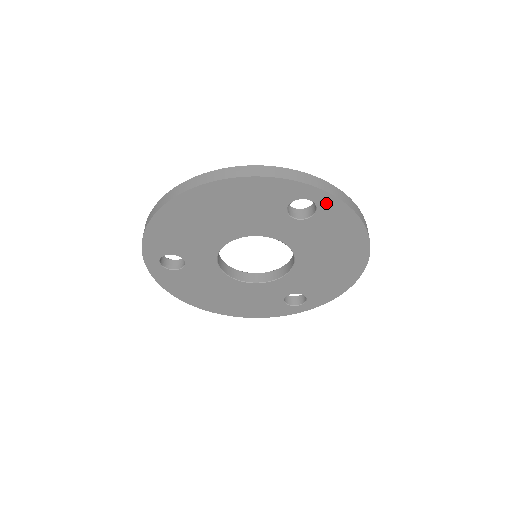
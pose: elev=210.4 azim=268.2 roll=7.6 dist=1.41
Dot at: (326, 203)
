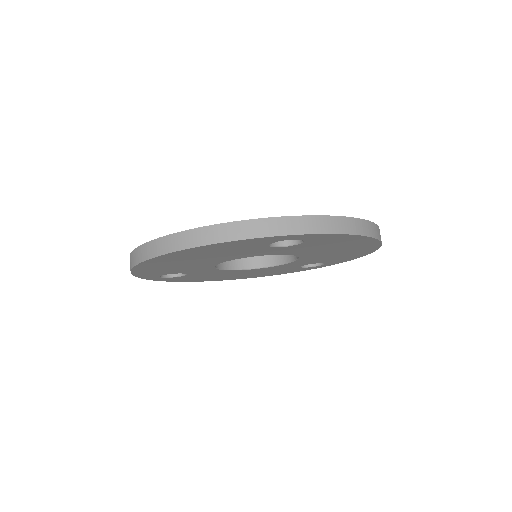
Dot at: (312, 237)
